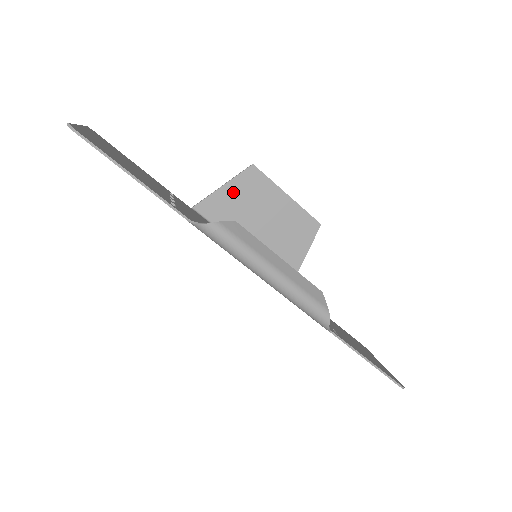
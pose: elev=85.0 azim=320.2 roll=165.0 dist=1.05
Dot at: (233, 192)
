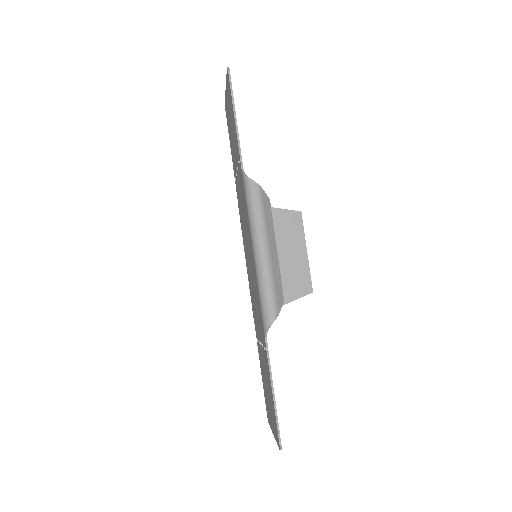
Dot at: (274, 217)
